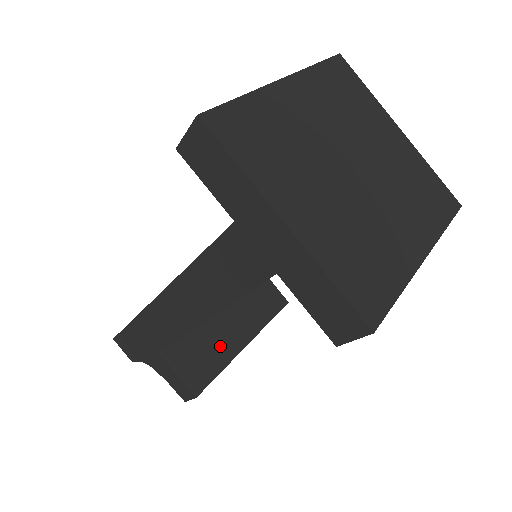
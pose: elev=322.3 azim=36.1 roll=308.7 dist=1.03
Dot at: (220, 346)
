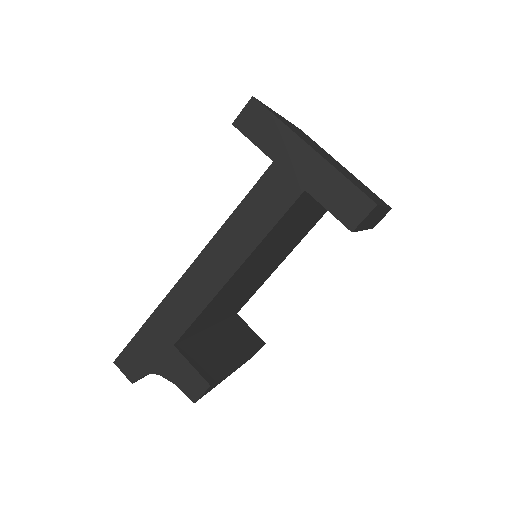
Dot at: (221, 356)
